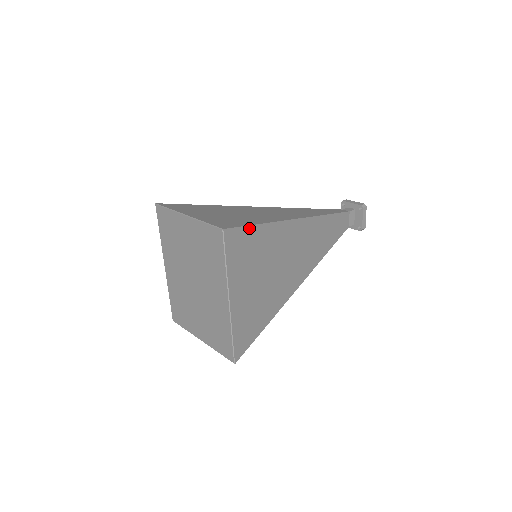
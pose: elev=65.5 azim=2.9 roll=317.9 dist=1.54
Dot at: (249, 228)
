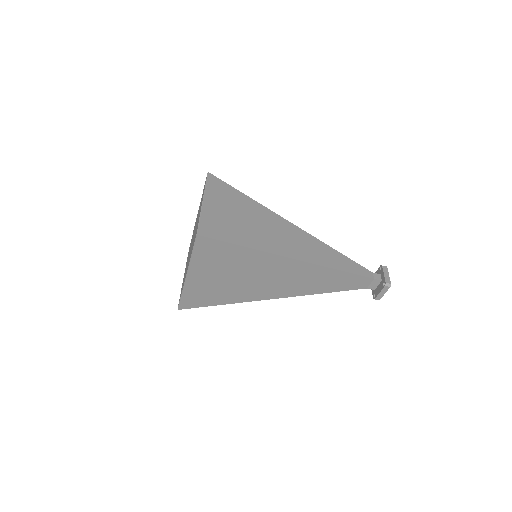
Dot at: (227, 244)
